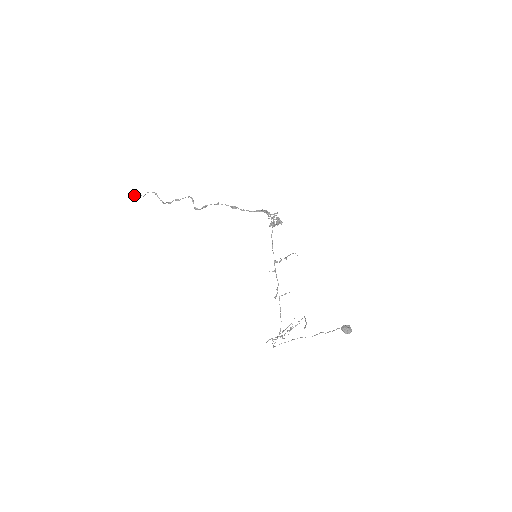
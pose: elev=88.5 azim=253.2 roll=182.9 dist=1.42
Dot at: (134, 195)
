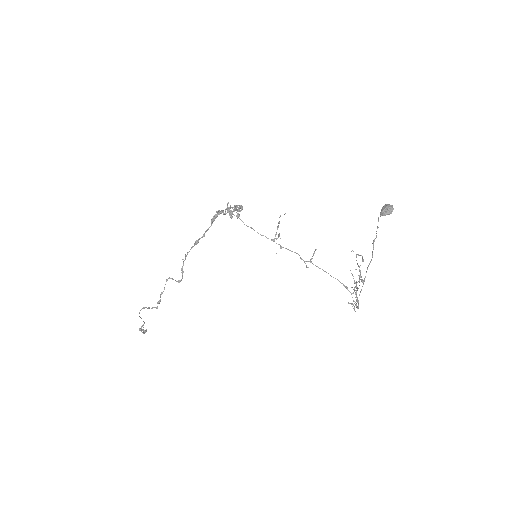
Dot at: occluded
